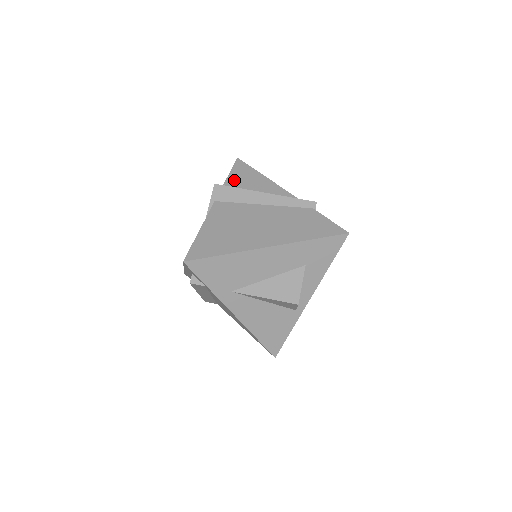
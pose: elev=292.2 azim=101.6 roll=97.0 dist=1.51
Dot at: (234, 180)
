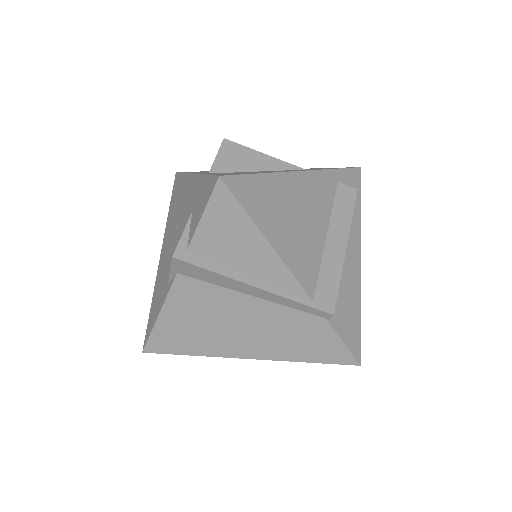
Dot at: (209, 236)
